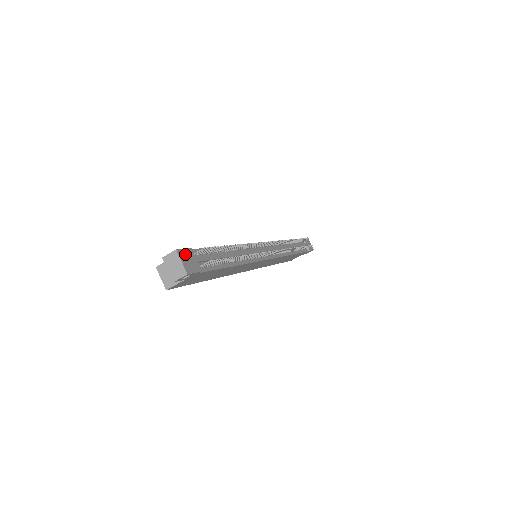
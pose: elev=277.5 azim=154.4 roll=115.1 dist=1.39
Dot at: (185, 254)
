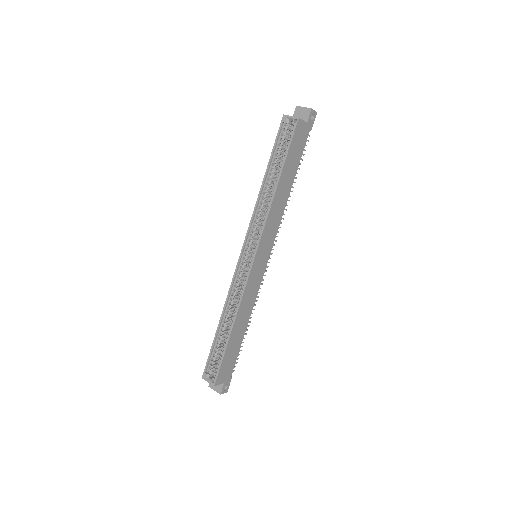
Dot at: occluded
